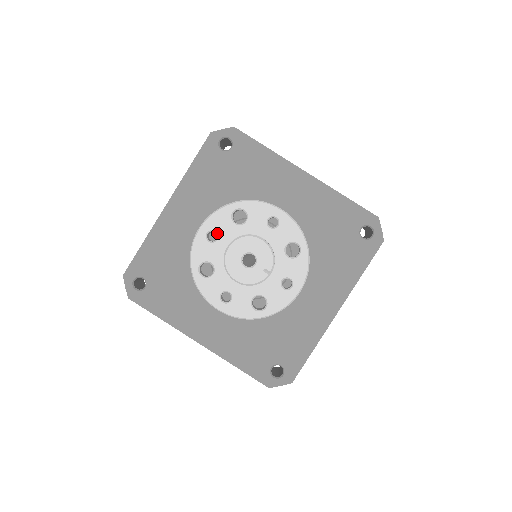
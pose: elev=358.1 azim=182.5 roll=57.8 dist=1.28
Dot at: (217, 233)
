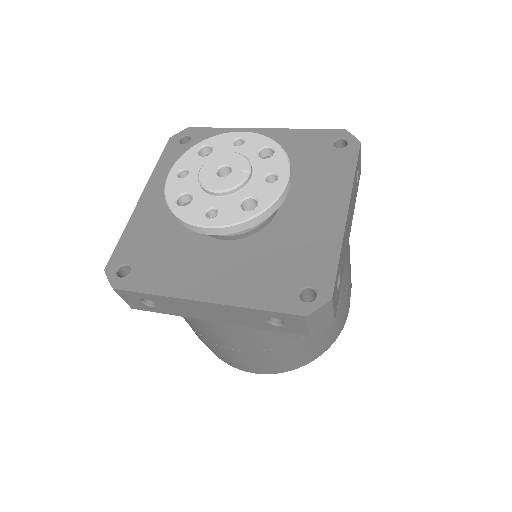
Dot at: (187, 169)
